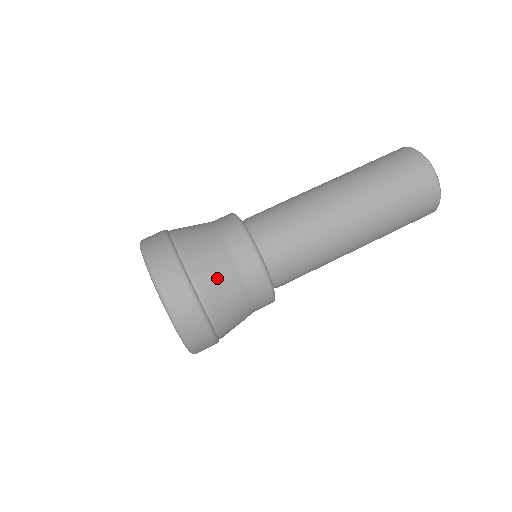
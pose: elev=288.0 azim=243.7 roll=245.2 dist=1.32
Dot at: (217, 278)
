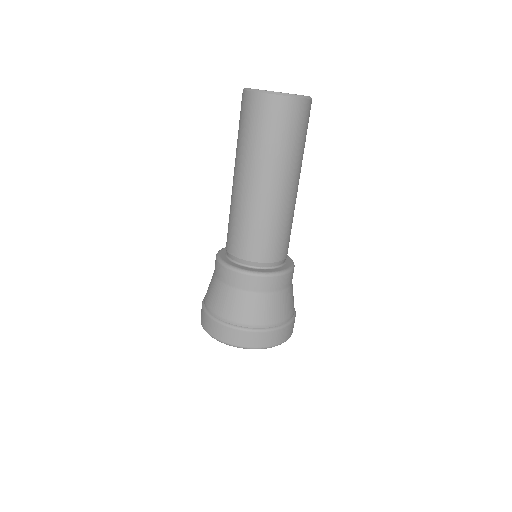
Dot at: (284, 306)
